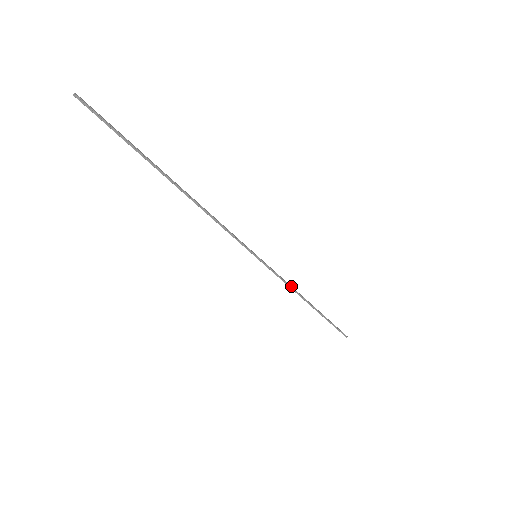
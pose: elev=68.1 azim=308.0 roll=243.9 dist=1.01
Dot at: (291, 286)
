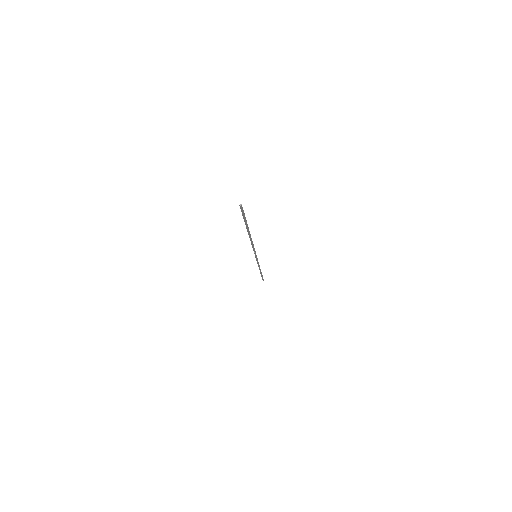
Dot at: (259, 265)
